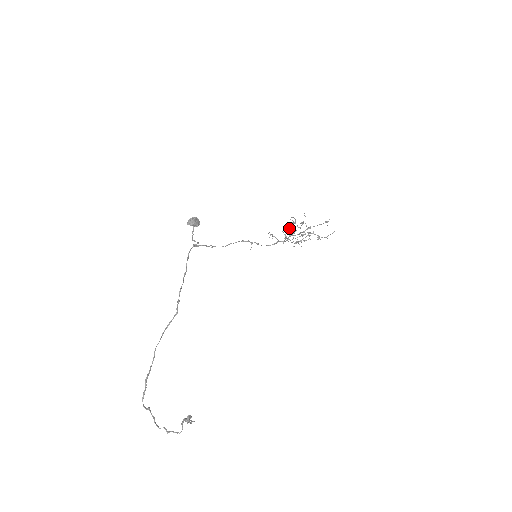
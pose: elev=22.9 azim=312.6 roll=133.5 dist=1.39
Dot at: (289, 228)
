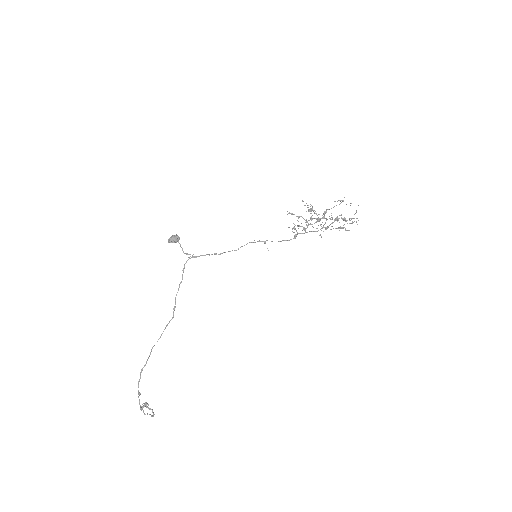
Dot at: (310, 217)
